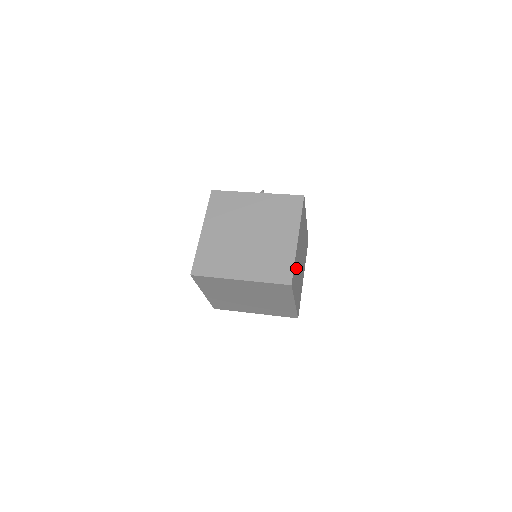
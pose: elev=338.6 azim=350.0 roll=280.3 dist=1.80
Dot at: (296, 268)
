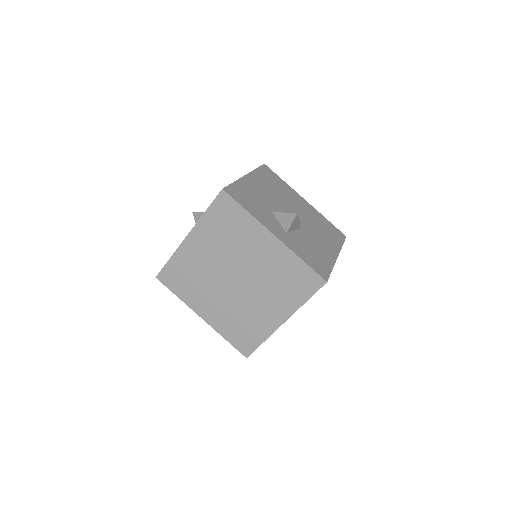
Dot at: occluded
